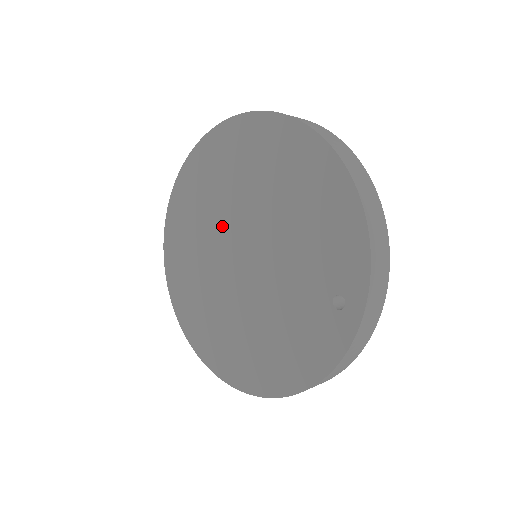
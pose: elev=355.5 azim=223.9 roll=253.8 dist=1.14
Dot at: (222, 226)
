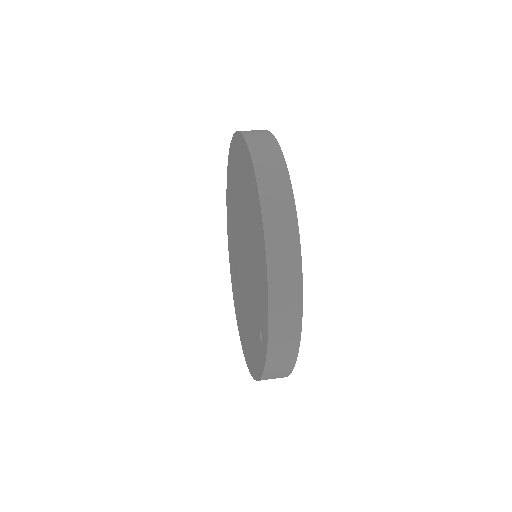
Dot at: (238, 222)
